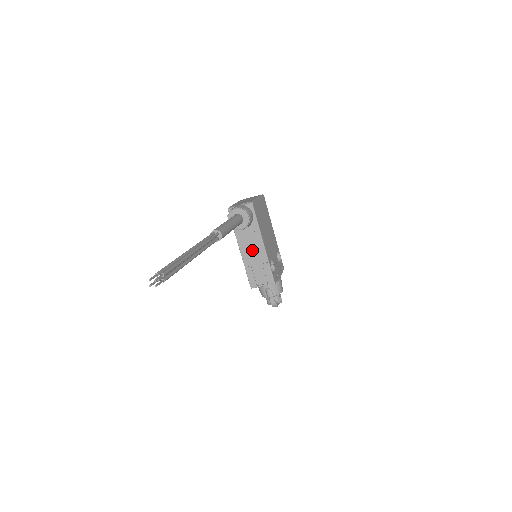
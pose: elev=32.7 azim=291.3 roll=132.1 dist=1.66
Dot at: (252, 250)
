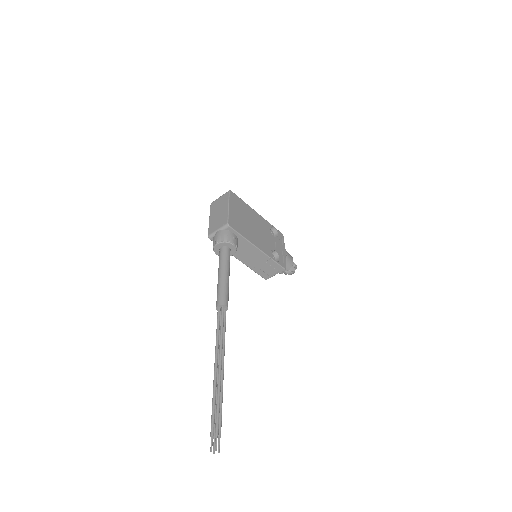
Dot at: (250, 256)
